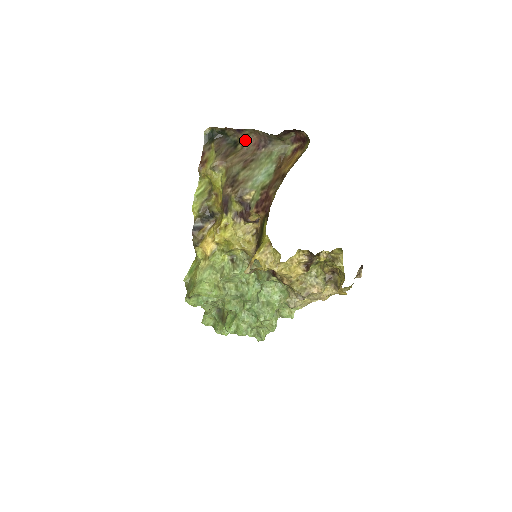
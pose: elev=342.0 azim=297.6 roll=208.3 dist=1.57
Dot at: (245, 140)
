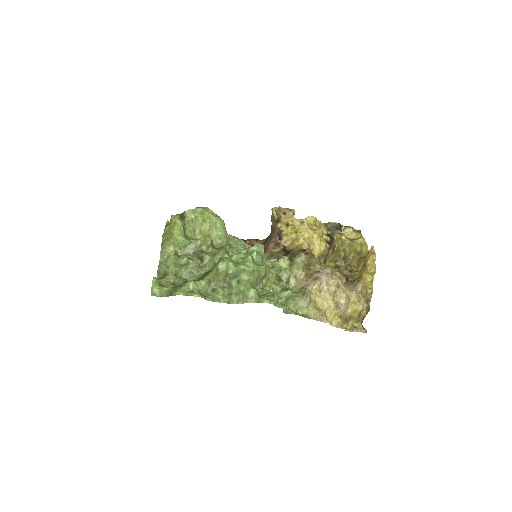
Dot at: occluded
